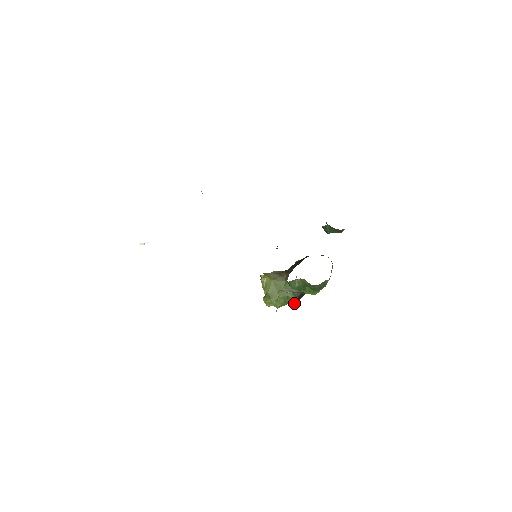
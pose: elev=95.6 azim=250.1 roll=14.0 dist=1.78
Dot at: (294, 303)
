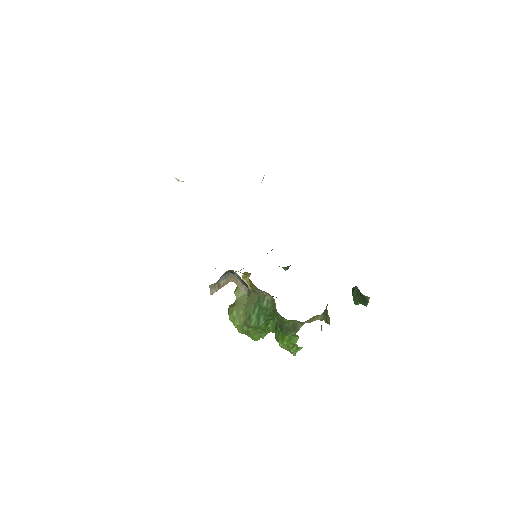
Dot at: occluded
